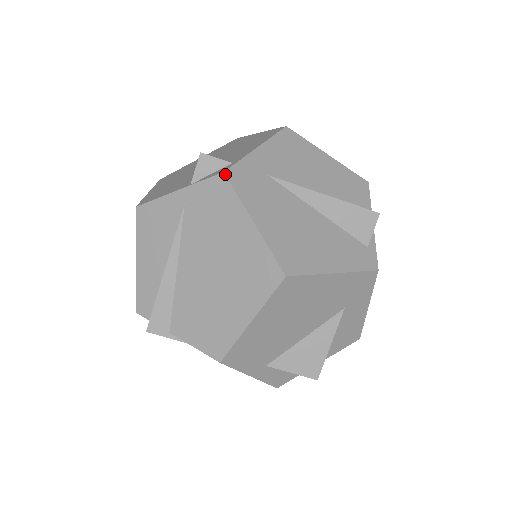
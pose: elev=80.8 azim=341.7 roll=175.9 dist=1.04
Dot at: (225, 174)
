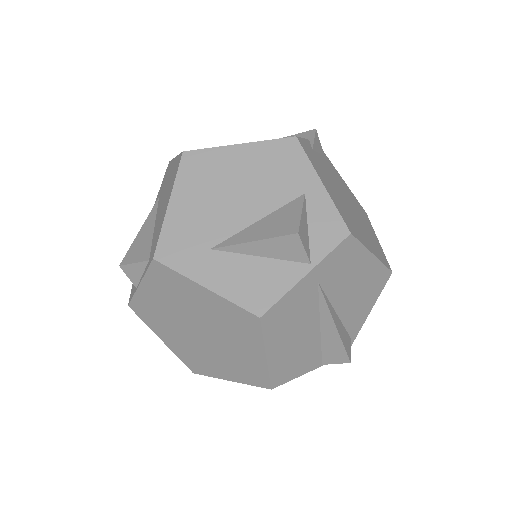
Dot at: occluded
